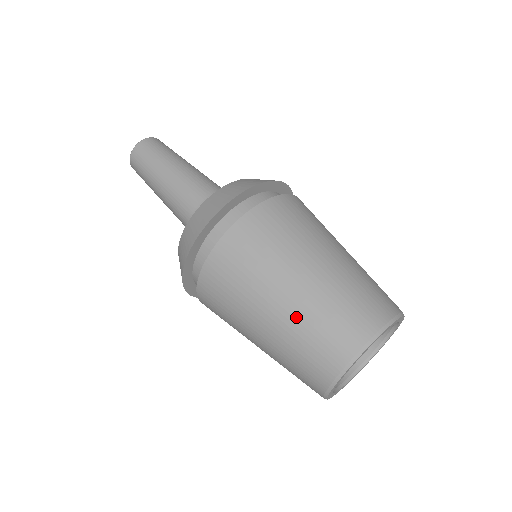
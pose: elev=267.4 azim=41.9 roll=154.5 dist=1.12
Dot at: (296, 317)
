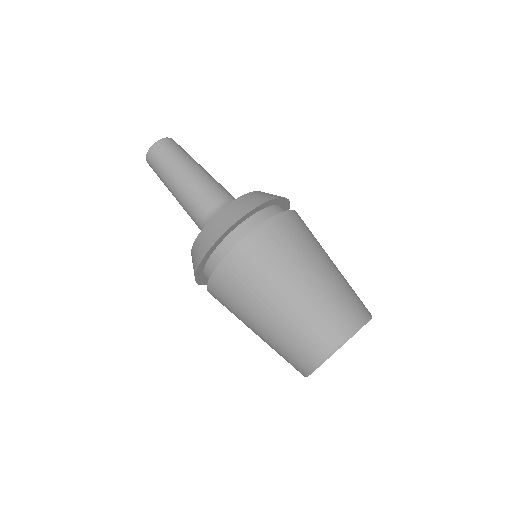
Dot at: (296, 311)
